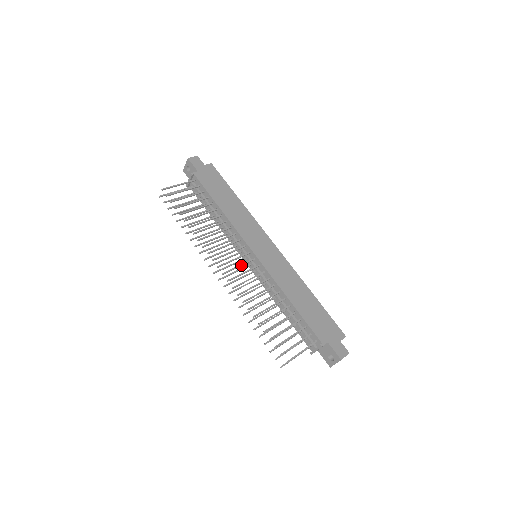
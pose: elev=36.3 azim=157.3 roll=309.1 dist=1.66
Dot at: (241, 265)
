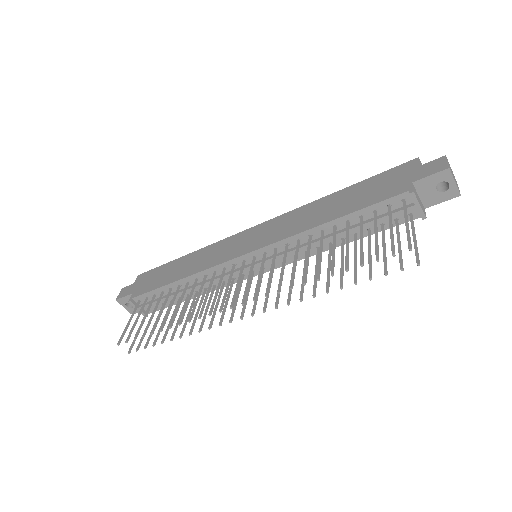
Dot at: (249, 276)
